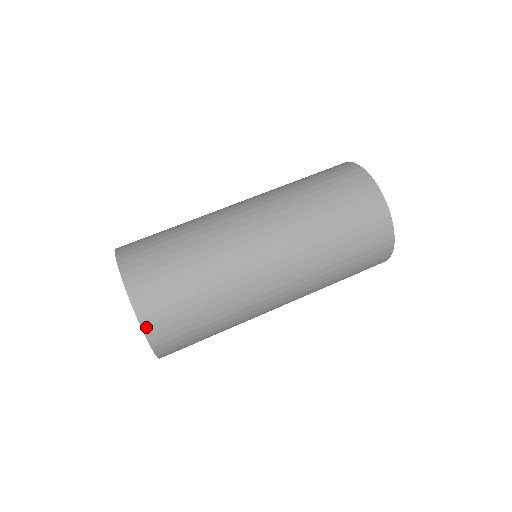
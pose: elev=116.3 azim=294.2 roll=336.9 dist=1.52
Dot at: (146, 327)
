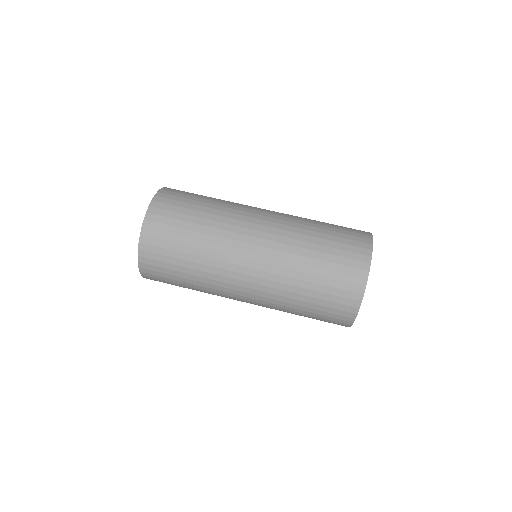
Dot at: (151, 208)
